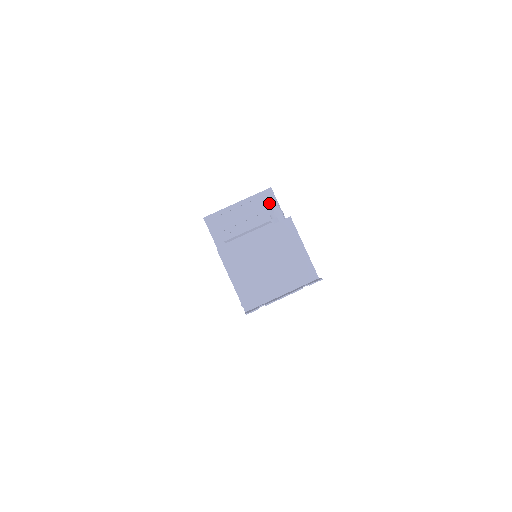
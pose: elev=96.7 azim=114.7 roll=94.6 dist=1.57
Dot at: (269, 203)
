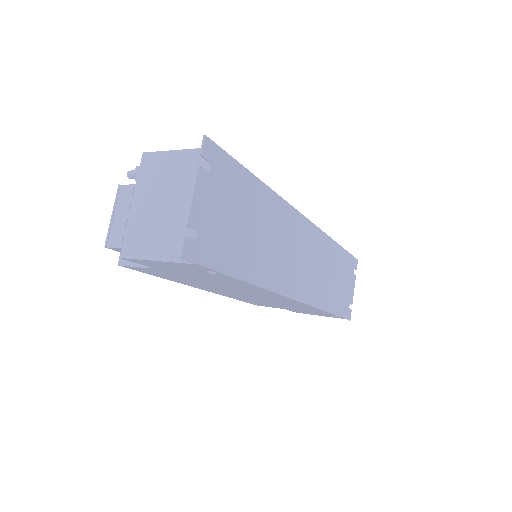
Dot at: (131, 176)
